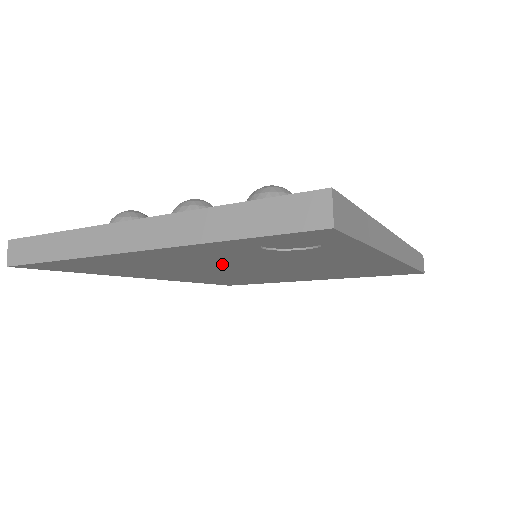
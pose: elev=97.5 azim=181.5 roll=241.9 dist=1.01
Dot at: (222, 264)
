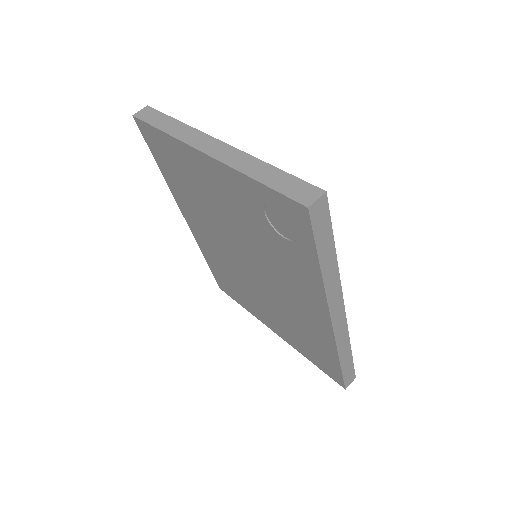
Dot at: (234, 226)
